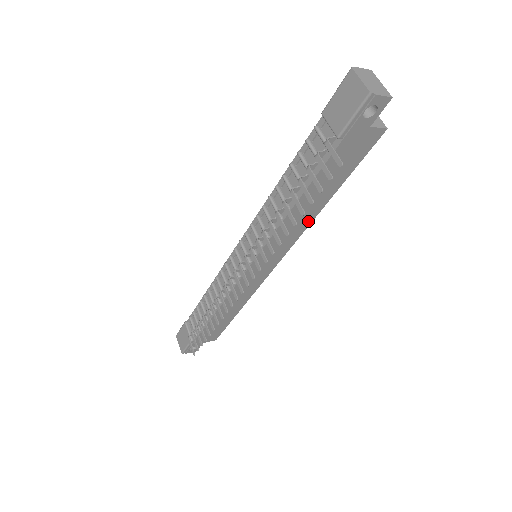
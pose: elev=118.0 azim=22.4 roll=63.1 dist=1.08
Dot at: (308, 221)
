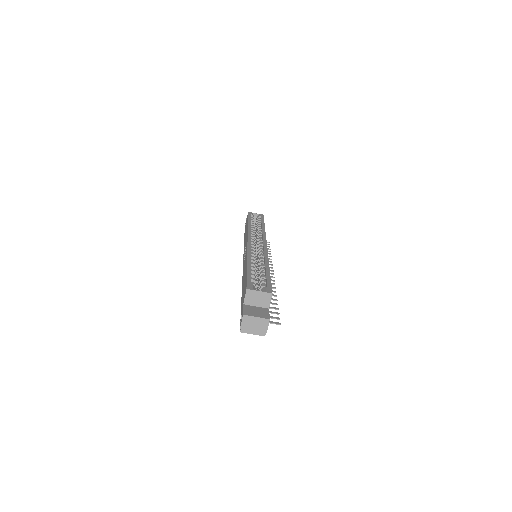
Dot at: occluded
